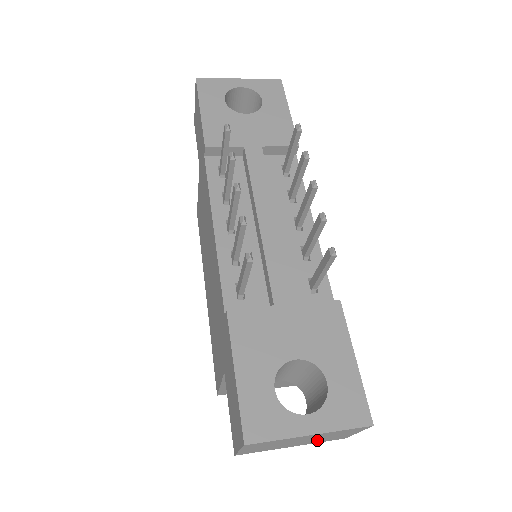
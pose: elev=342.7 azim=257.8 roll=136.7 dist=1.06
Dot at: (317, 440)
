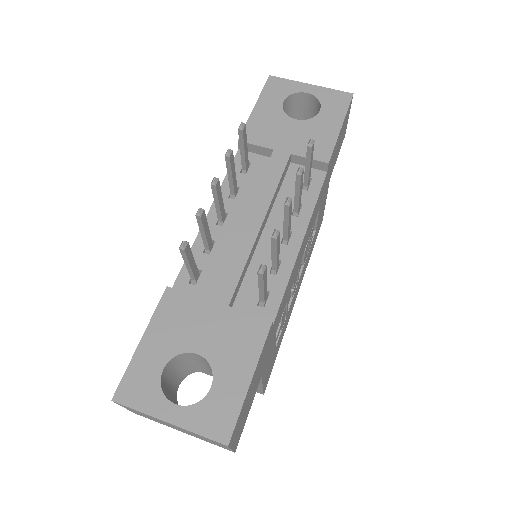
Dot at: (198, 437)
